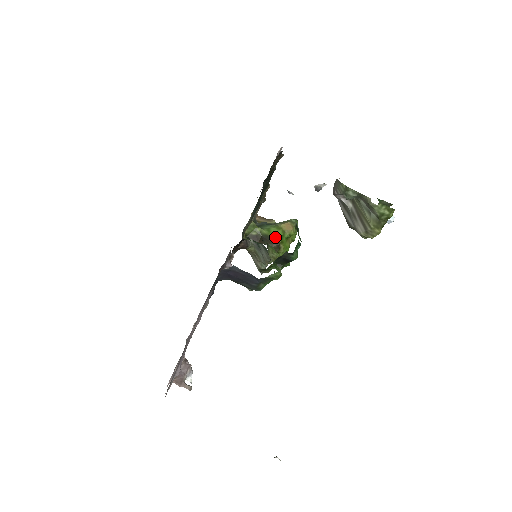
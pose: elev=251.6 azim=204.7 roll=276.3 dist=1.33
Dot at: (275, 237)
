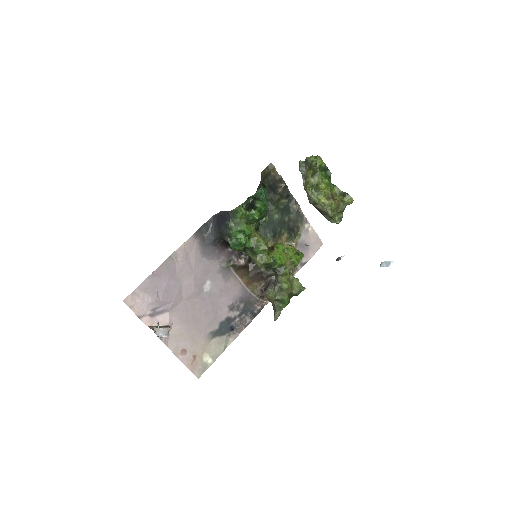
Dot at: (274, 245)
